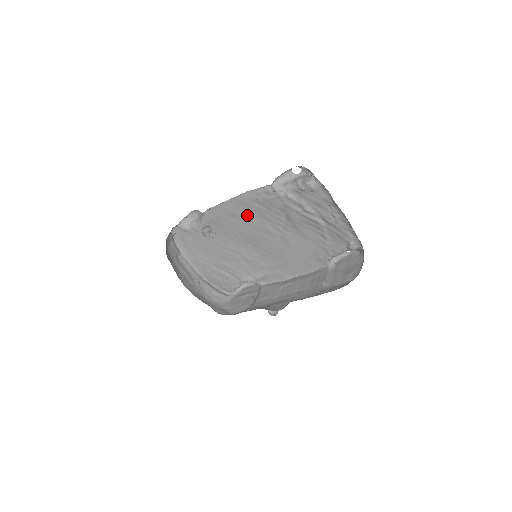
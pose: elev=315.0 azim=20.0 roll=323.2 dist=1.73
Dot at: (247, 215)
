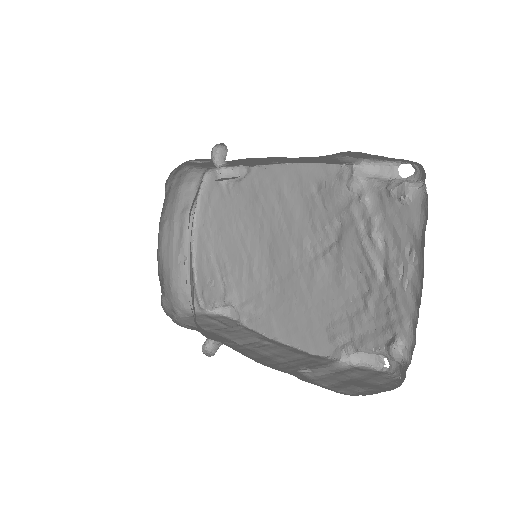
Dot at: (294, 202)
